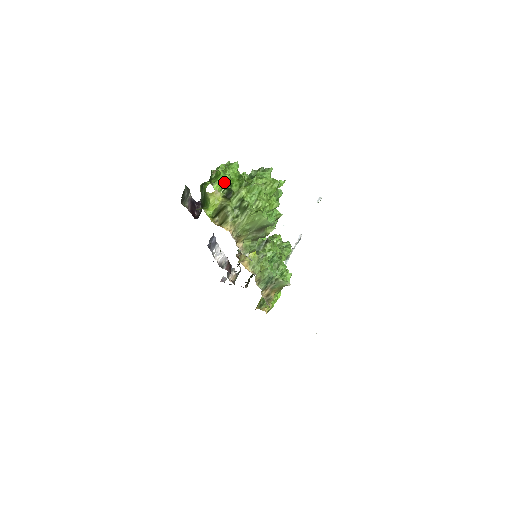
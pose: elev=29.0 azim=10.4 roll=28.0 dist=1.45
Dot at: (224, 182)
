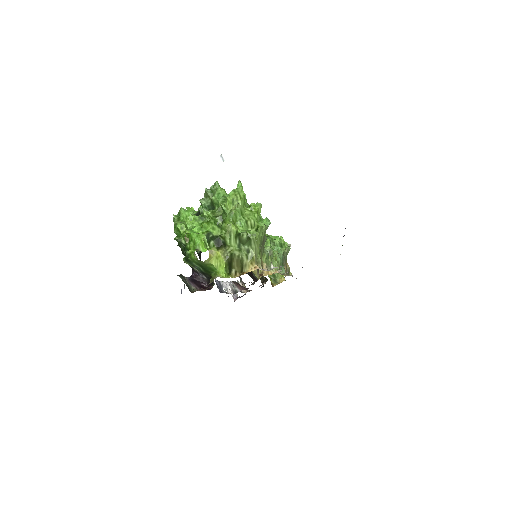
Dot at: (202, 237)
